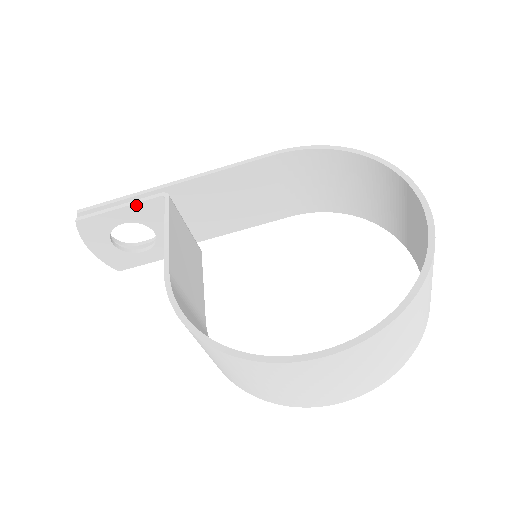
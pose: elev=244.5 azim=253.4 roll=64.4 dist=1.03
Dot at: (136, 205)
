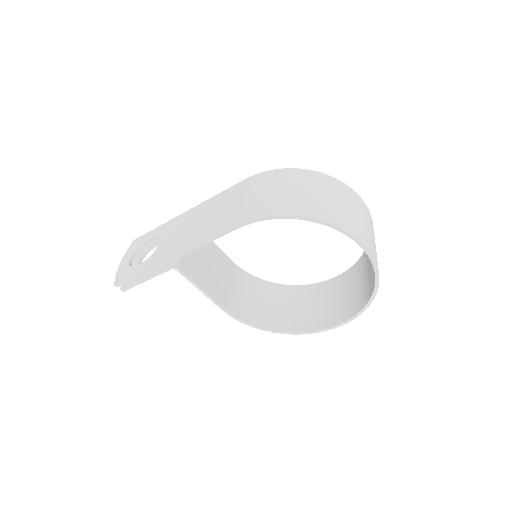
Dot at: (157, 275)
